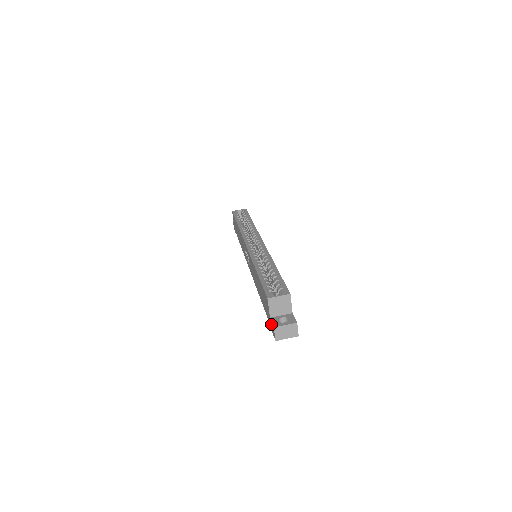
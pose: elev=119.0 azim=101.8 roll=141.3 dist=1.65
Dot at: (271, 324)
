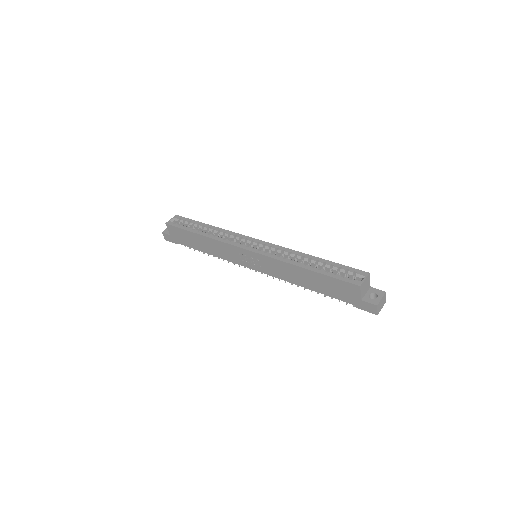
Dot at: (365, 305)
